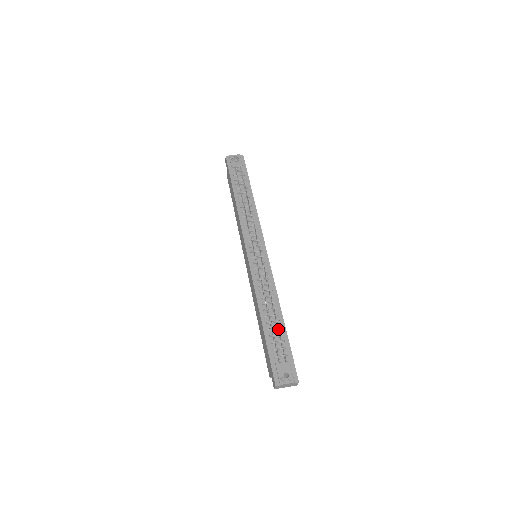
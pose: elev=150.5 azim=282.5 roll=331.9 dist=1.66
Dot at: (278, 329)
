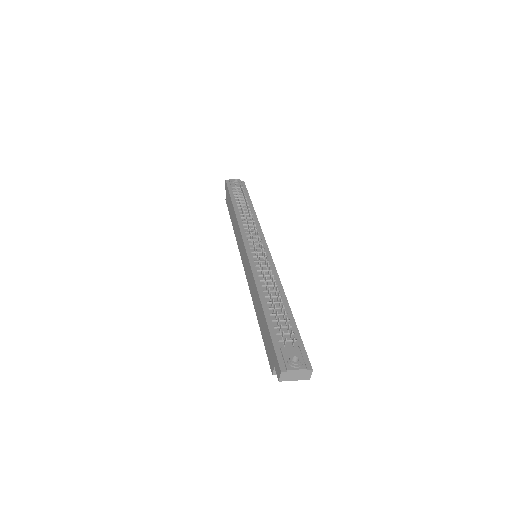
Dot at: (283, 313)
